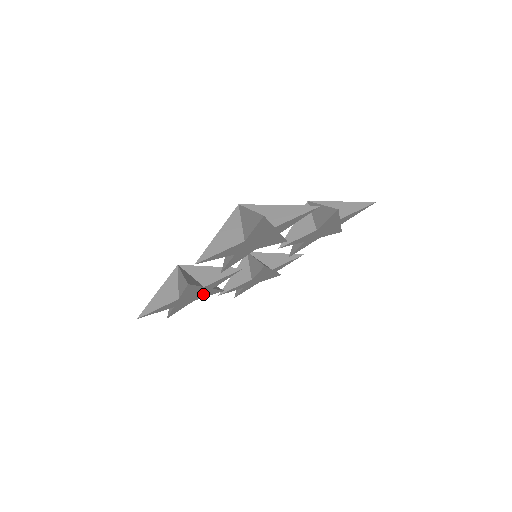
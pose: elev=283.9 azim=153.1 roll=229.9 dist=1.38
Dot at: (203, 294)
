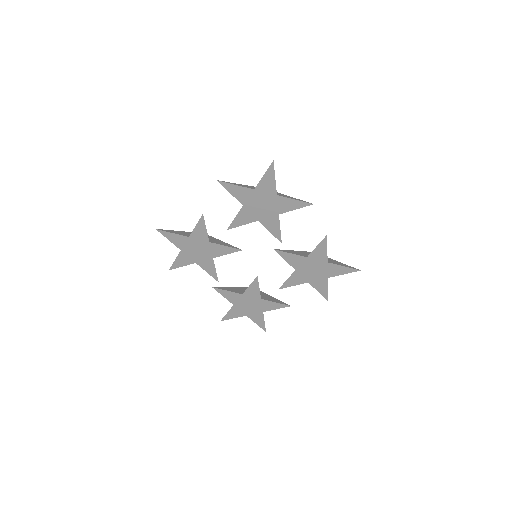
Dot at: (204, 260)
